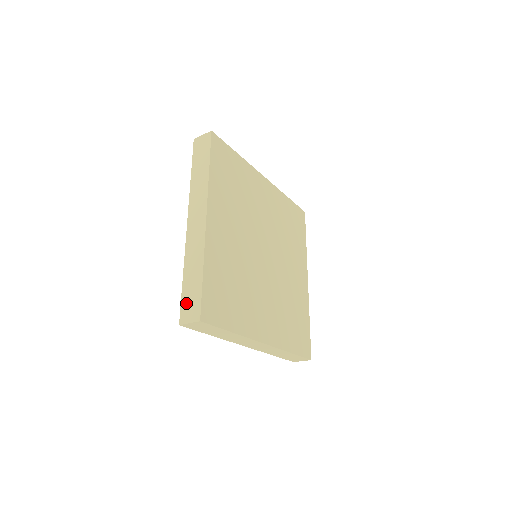
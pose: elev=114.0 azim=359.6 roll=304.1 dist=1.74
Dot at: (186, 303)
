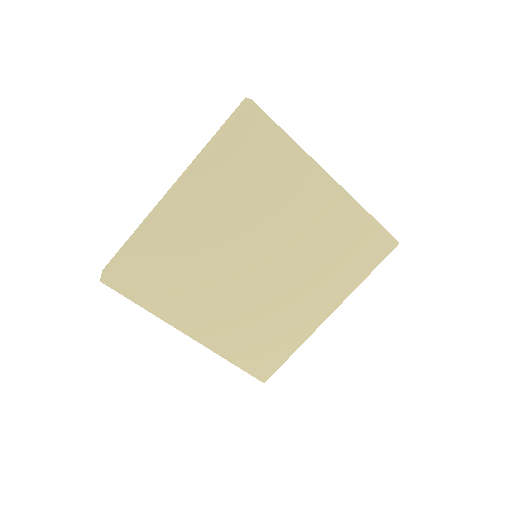
Dot at: occluded
